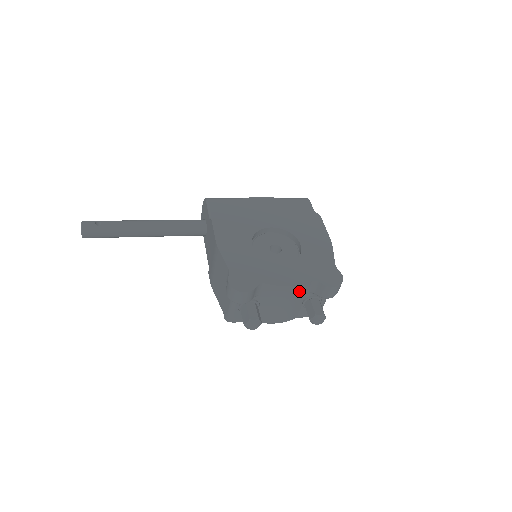
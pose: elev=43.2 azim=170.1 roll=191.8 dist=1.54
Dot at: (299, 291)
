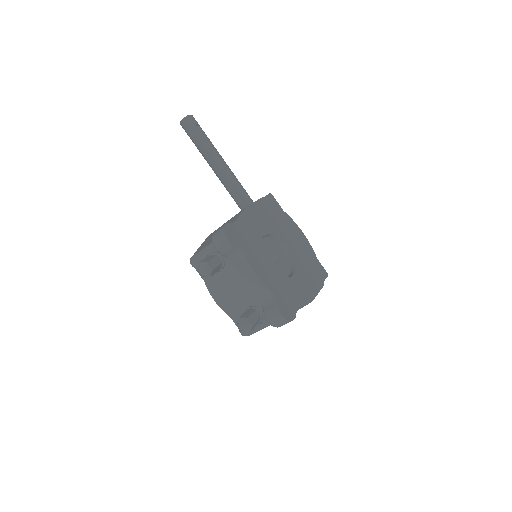
Dot at: (257, 290)
